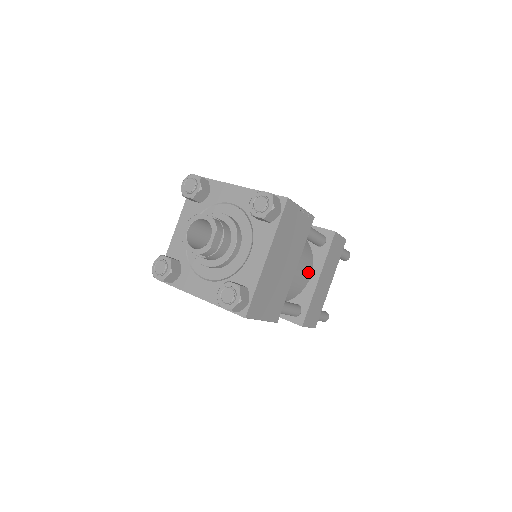
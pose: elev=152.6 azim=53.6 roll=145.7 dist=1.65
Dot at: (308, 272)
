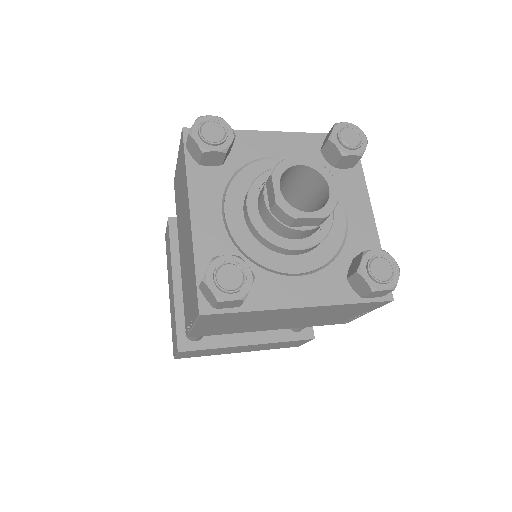
Dot at: occluded
